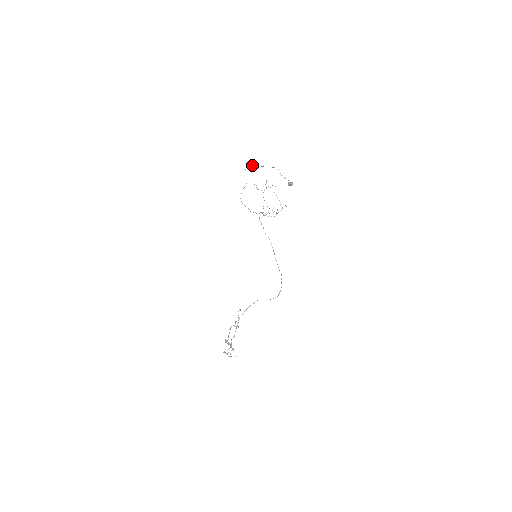
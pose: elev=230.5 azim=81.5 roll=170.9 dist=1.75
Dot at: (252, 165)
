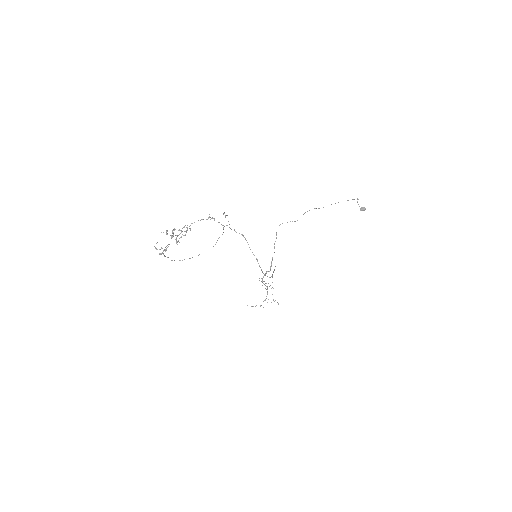
Dot at: (319, 208)
